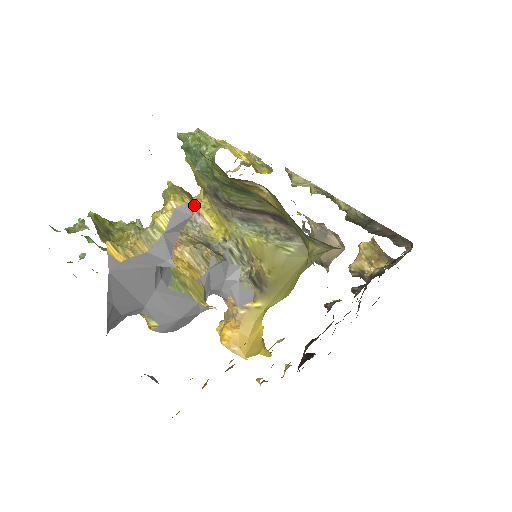
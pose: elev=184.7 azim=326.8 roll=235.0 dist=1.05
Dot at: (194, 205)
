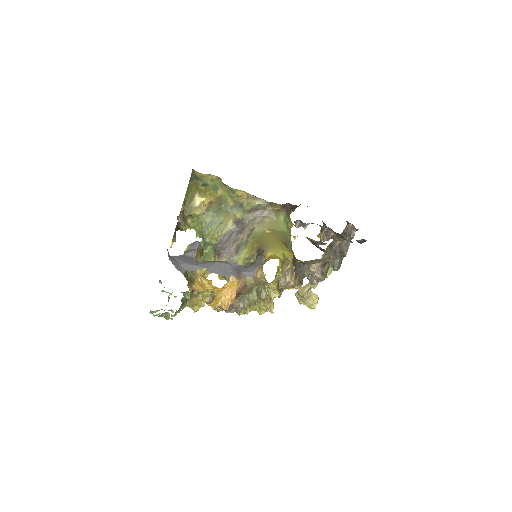
Dot at: (200, 244)
